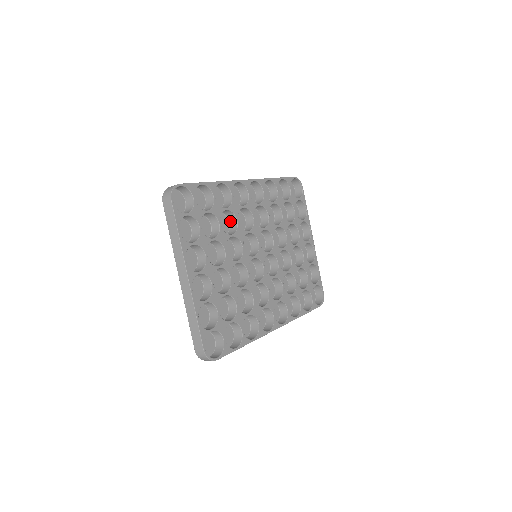
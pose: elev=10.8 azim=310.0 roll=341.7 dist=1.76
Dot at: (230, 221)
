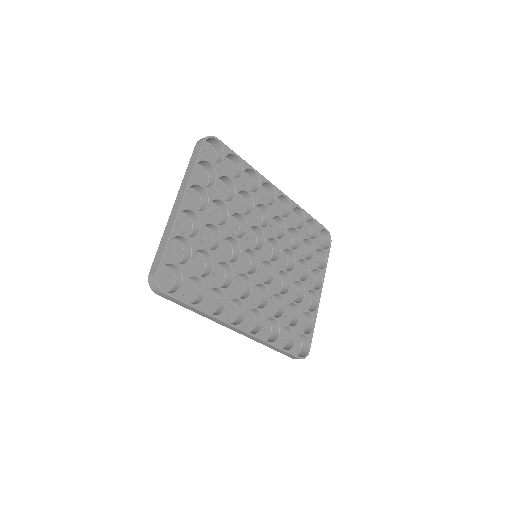
Dot at: (247, 209)
